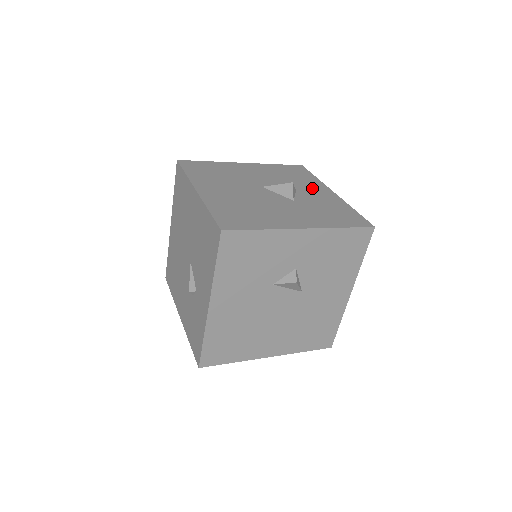
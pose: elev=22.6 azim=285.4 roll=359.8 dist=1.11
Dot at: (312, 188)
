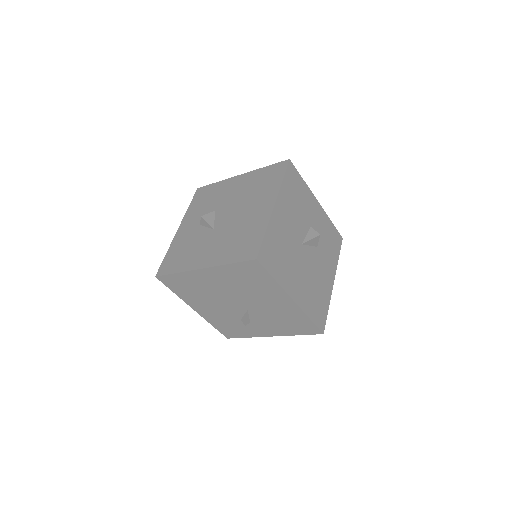
Dot at: (312, 209)
